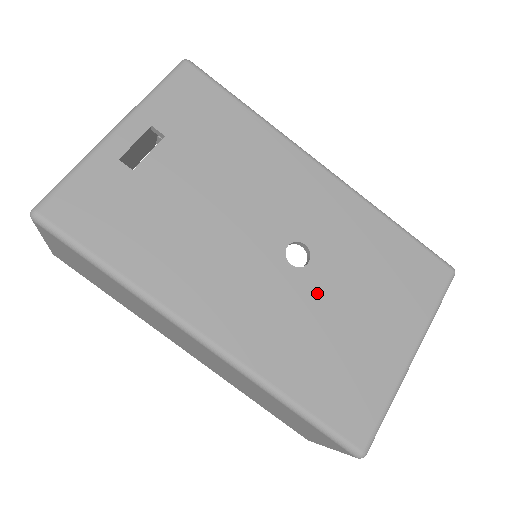
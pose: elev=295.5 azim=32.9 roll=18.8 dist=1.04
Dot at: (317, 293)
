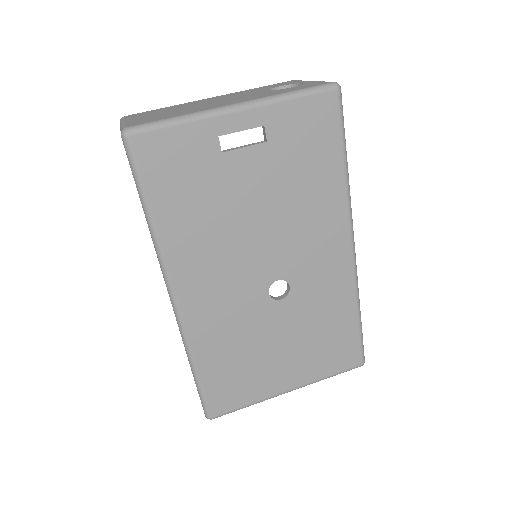
Dot at: (268, 321)
